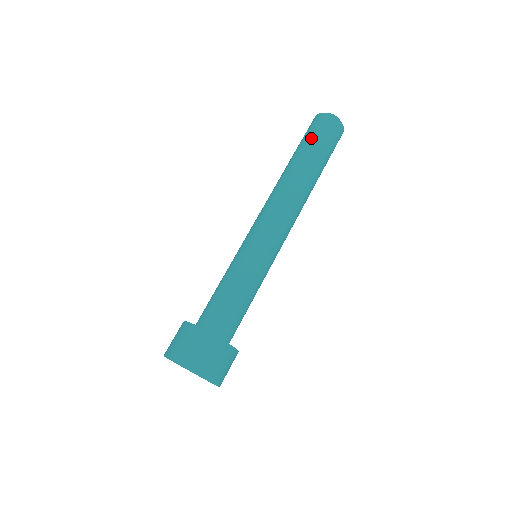
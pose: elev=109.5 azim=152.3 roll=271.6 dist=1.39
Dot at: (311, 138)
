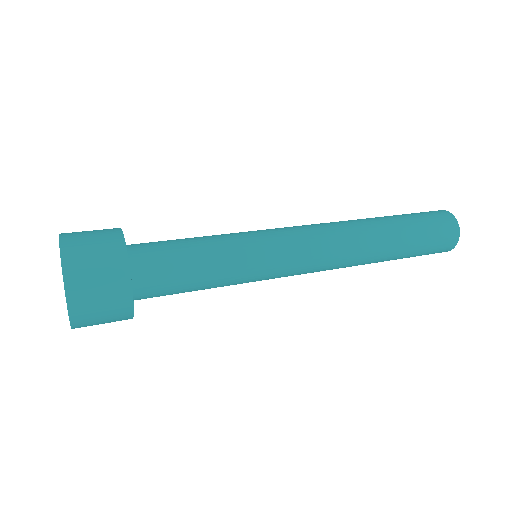
Dot at: (418, 217)
